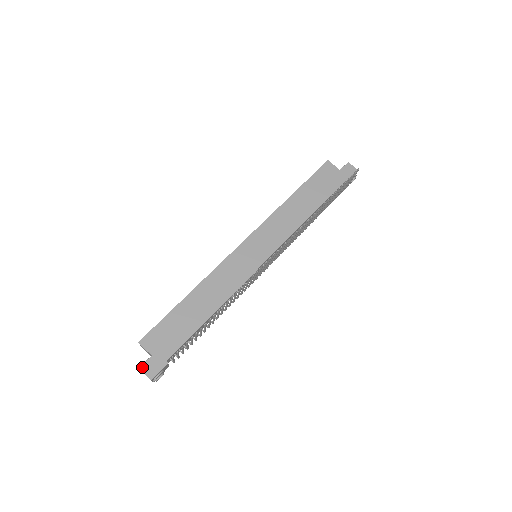
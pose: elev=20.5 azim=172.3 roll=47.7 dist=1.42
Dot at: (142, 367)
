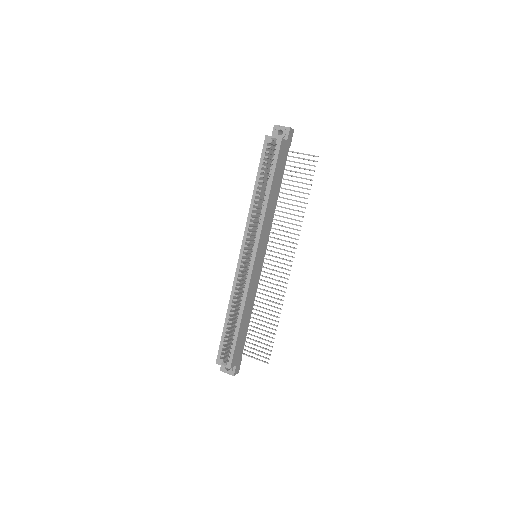
Dot at: (235, 374)
